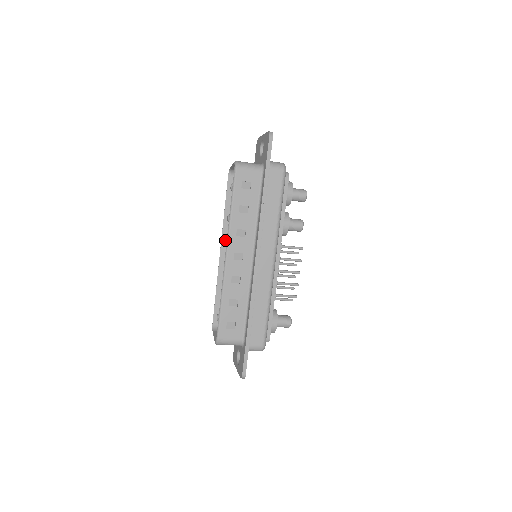
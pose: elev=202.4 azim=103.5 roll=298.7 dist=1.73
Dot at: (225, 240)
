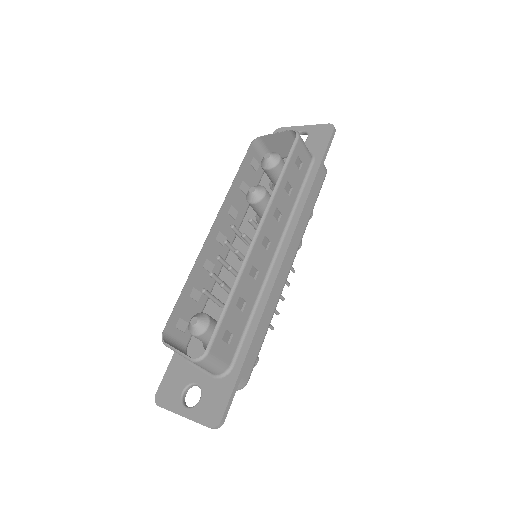
Dot at: (220, 218)
